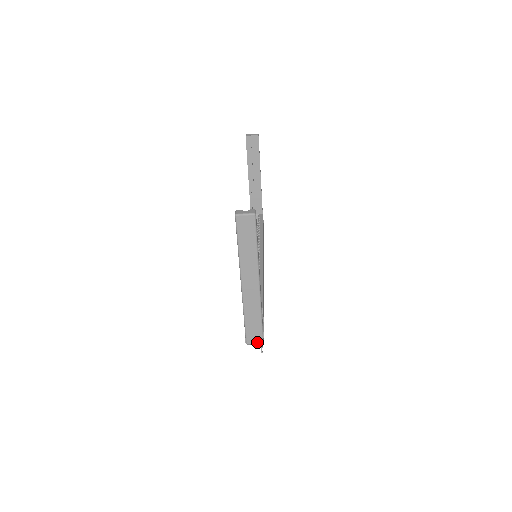
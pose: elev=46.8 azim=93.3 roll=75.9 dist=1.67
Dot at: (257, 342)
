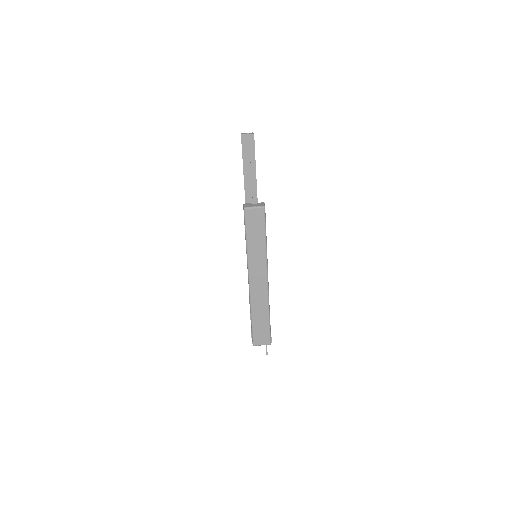
Dot at: (264, 343)
